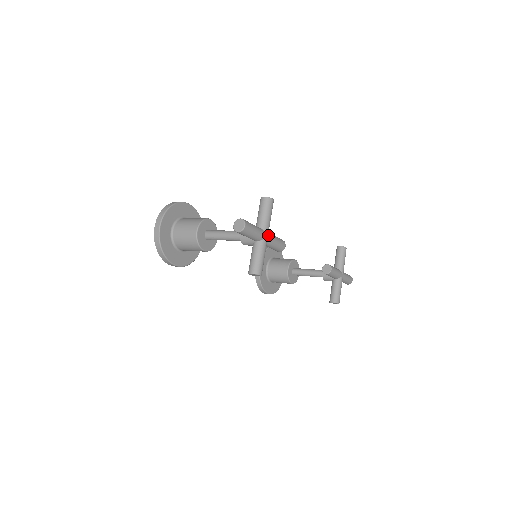
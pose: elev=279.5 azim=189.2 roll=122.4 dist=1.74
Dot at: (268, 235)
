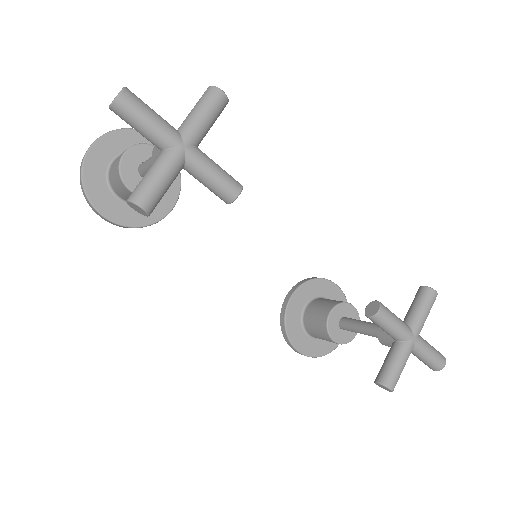
Dot at: (190, 147)
